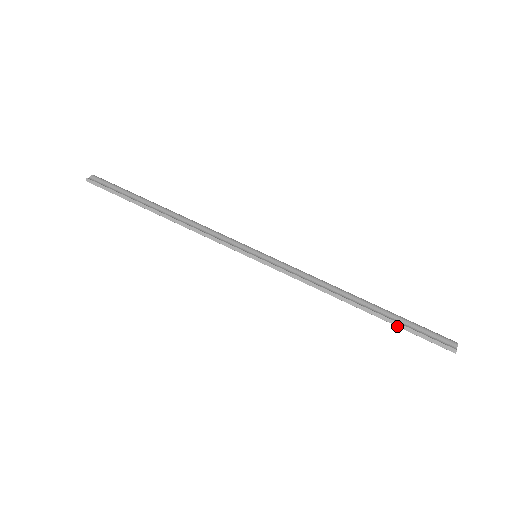
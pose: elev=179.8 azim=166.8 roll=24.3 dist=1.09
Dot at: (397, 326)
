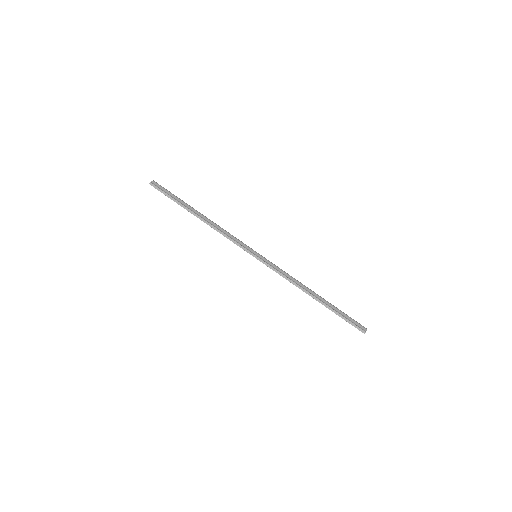
Dot at: (335, 313)
